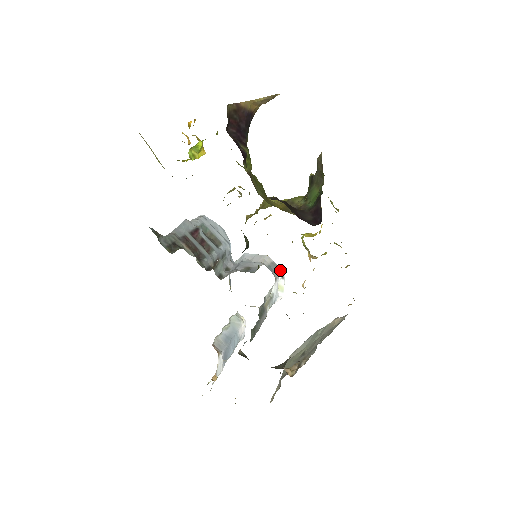
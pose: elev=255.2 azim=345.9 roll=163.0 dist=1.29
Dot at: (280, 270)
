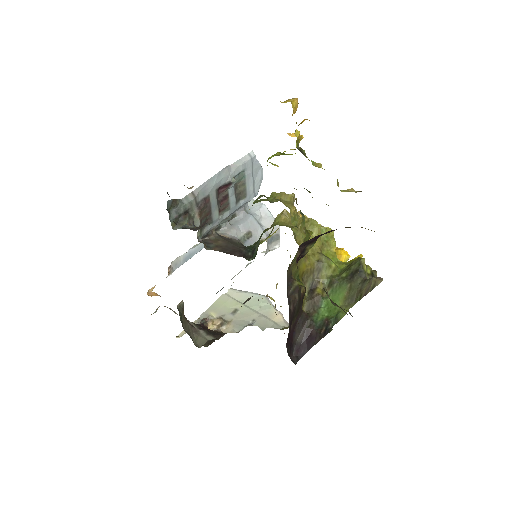
Dot at: (279, 243)
